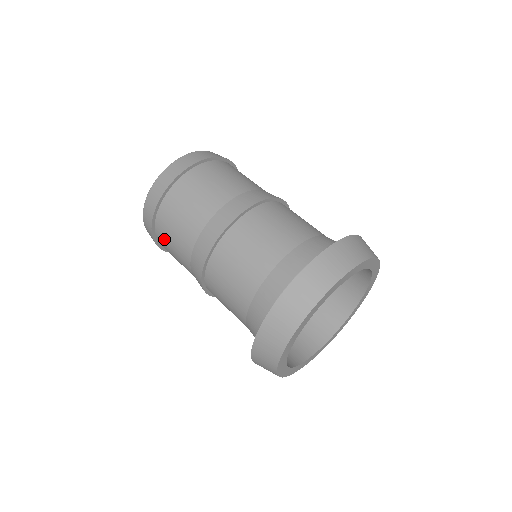
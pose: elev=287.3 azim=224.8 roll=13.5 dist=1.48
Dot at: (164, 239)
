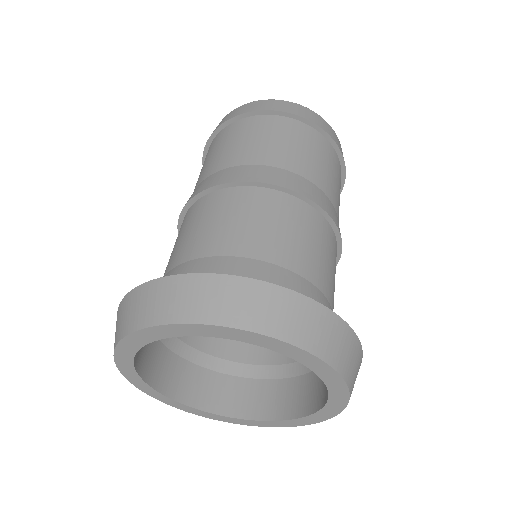
Dot at: (209, 152)
